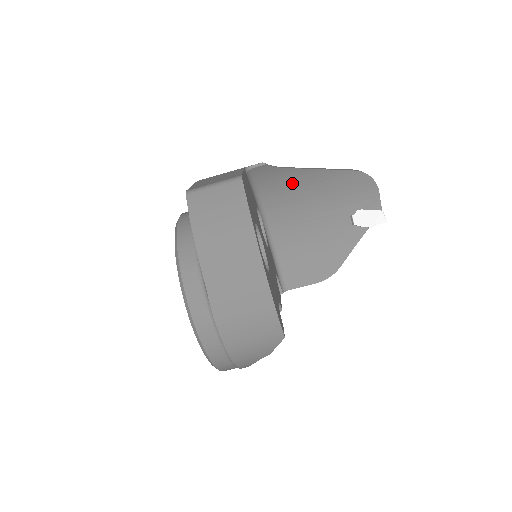
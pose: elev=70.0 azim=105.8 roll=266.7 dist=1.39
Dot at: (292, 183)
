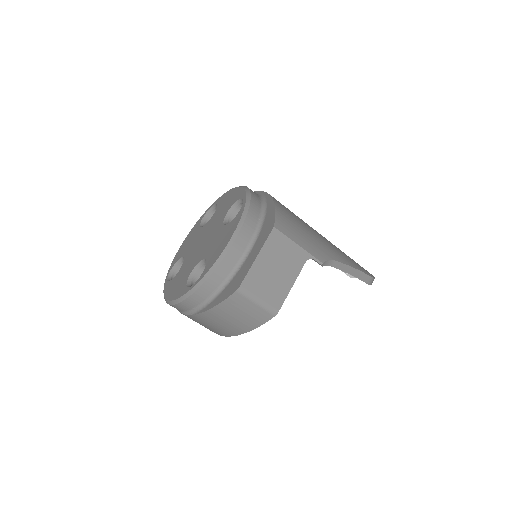
Dot at: occluded
